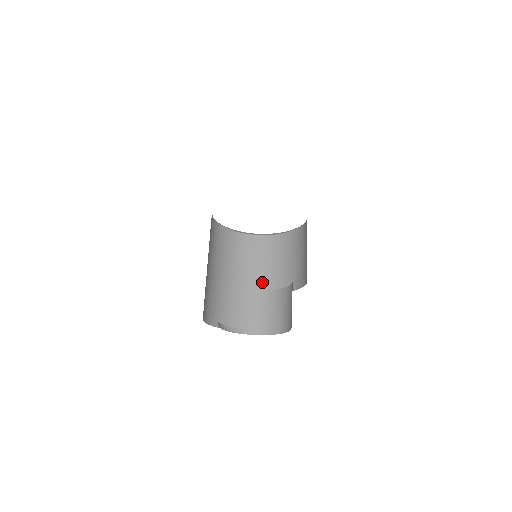
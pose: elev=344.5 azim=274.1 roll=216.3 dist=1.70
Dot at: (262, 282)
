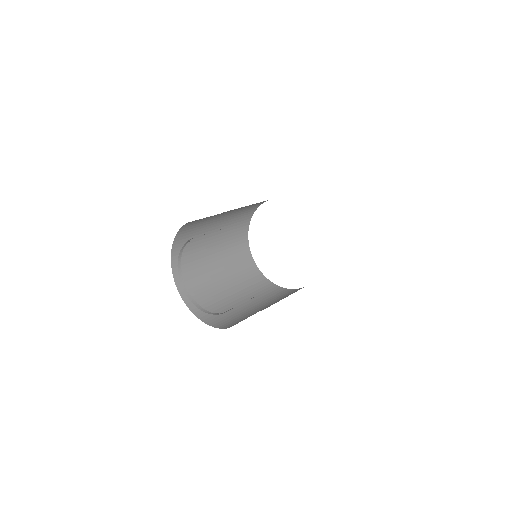
Dot at: occluded
